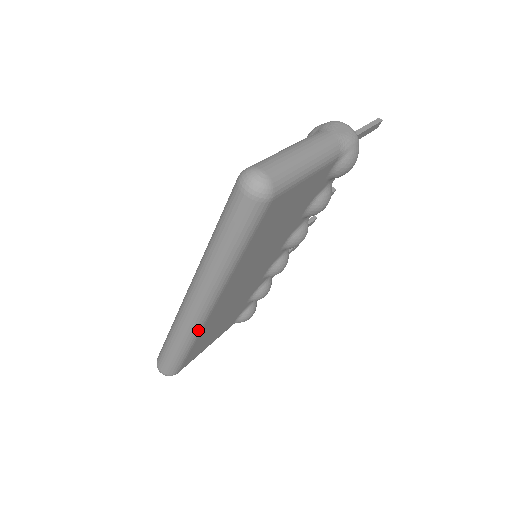
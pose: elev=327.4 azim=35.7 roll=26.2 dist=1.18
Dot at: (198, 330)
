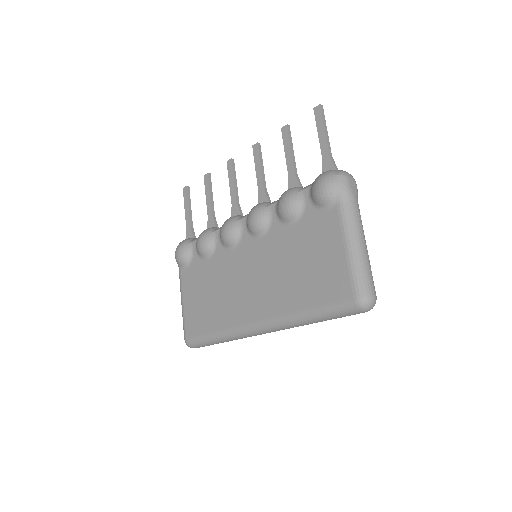
Dot at: occluded
